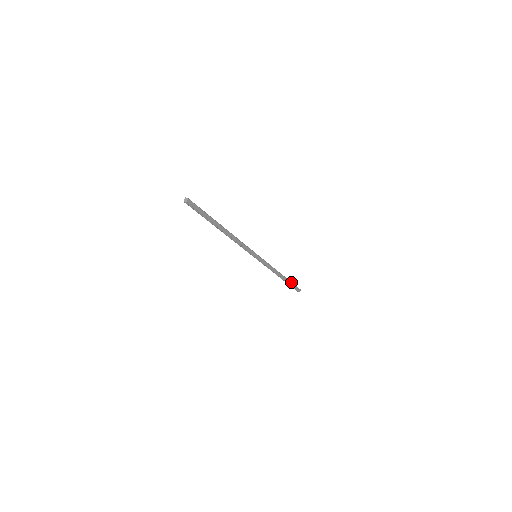
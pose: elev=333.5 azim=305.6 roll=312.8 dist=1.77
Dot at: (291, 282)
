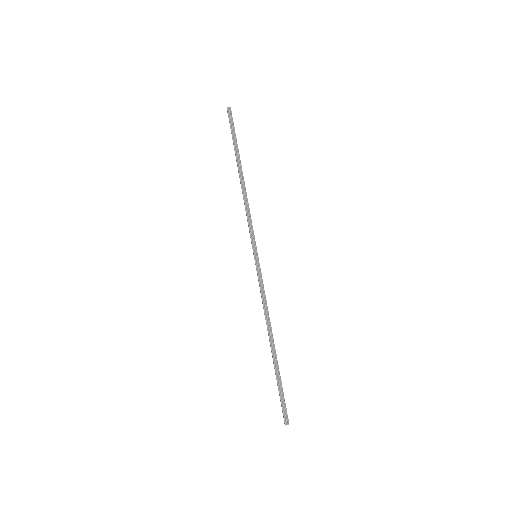
Dot at: (236, 143)
